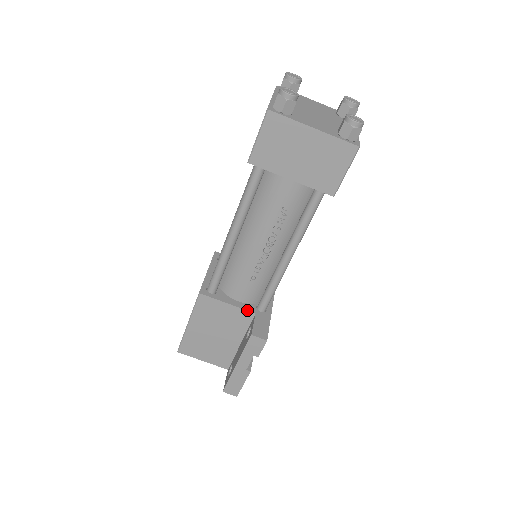
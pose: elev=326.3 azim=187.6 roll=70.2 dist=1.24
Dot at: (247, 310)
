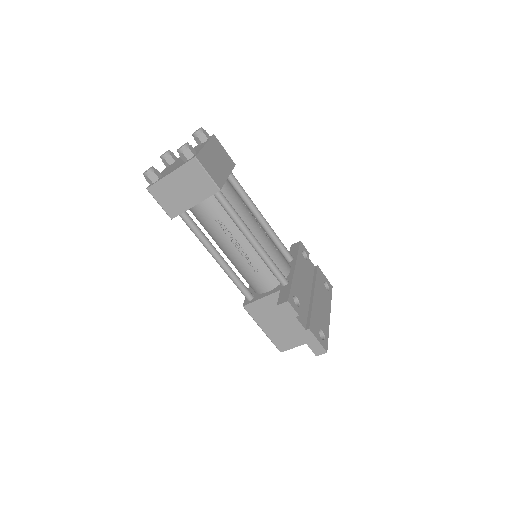
Dot at: (274, 292)
